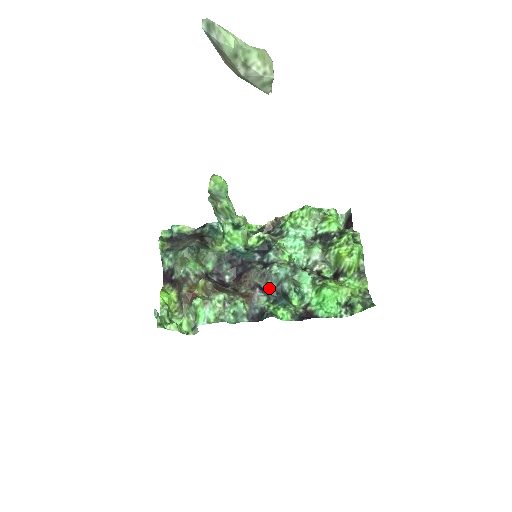
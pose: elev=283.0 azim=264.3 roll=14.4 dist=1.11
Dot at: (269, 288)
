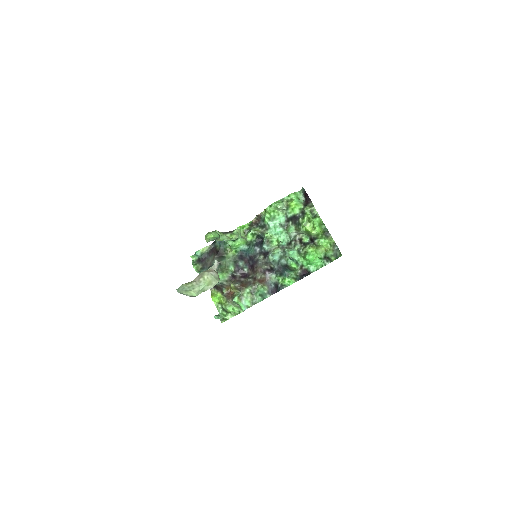
Dot at: (273, 269)
